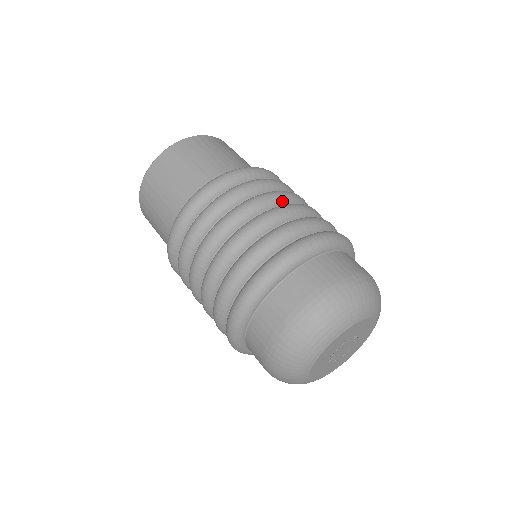
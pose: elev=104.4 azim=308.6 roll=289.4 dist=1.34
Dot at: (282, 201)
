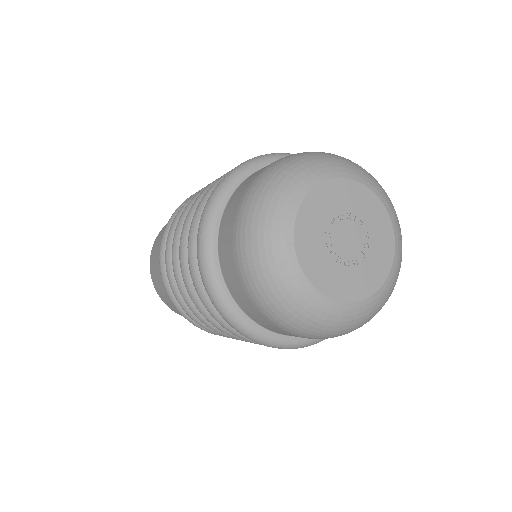
Dot at: occluded
